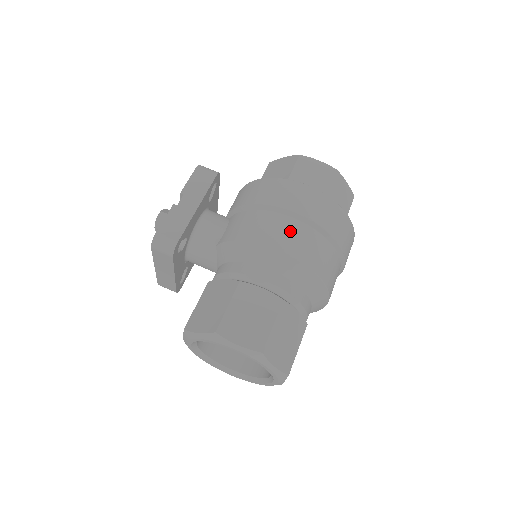
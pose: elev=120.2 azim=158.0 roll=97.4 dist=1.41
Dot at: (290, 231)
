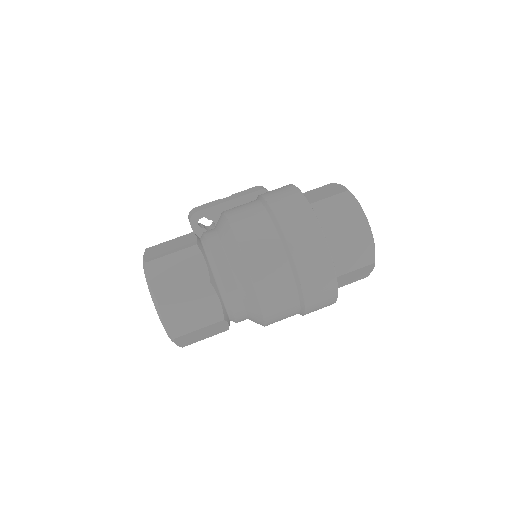
Dot at: (247, 206)
